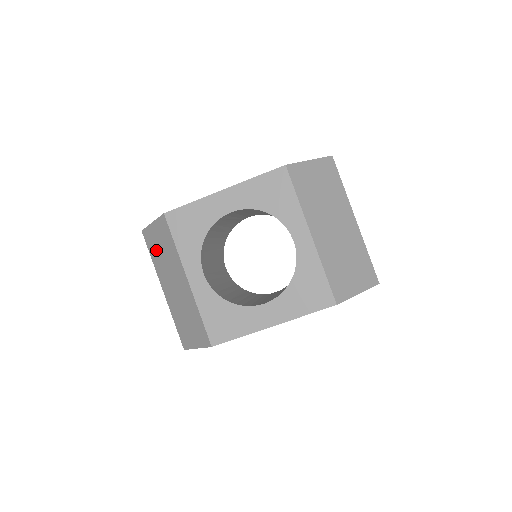
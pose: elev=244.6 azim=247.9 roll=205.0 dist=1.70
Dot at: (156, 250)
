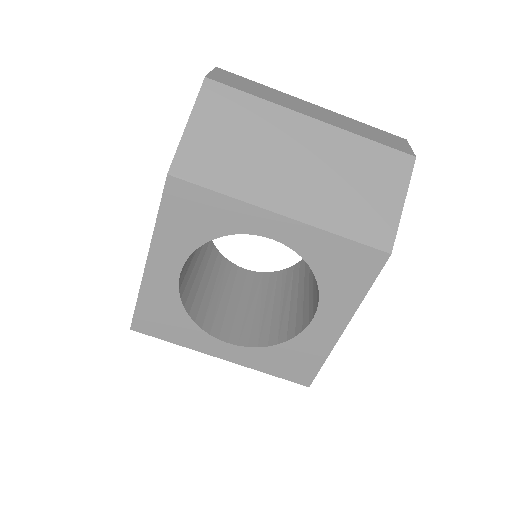
Dot at: occluded
